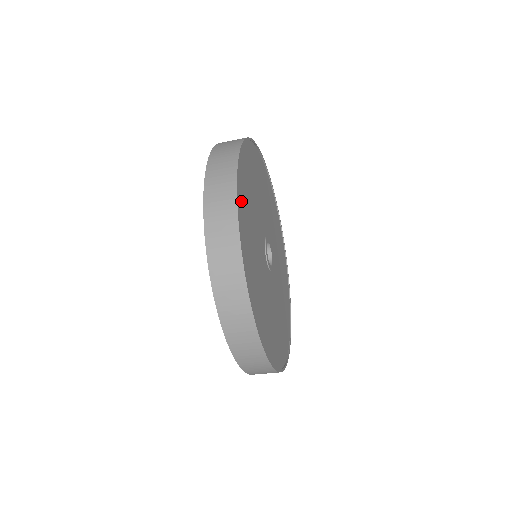
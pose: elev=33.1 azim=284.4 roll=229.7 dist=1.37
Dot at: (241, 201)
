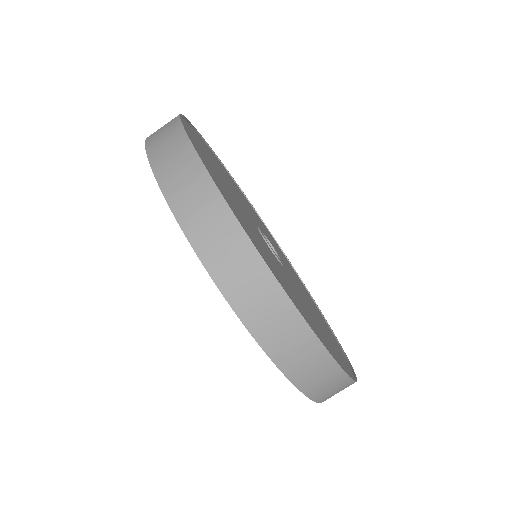
Dot at: (196, 136)
